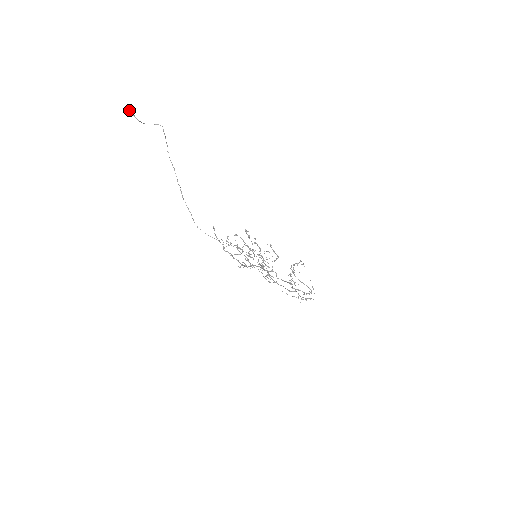
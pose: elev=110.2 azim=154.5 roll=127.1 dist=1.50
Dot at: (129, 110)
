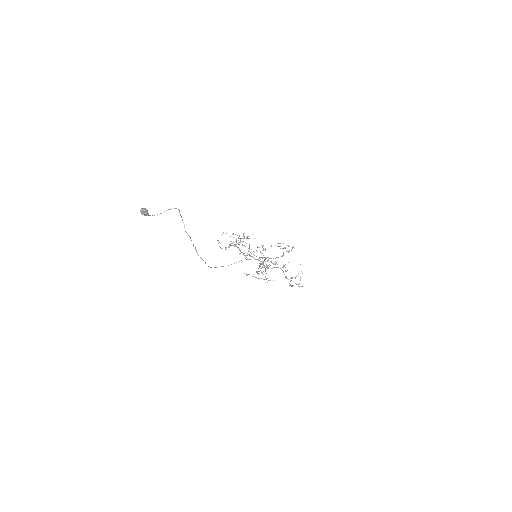
Dot at: (144, 214)
